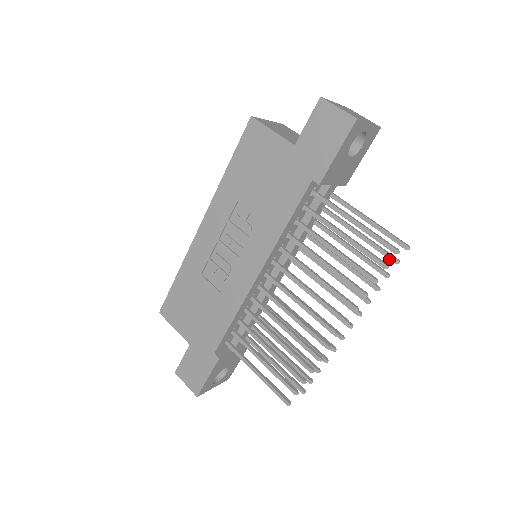
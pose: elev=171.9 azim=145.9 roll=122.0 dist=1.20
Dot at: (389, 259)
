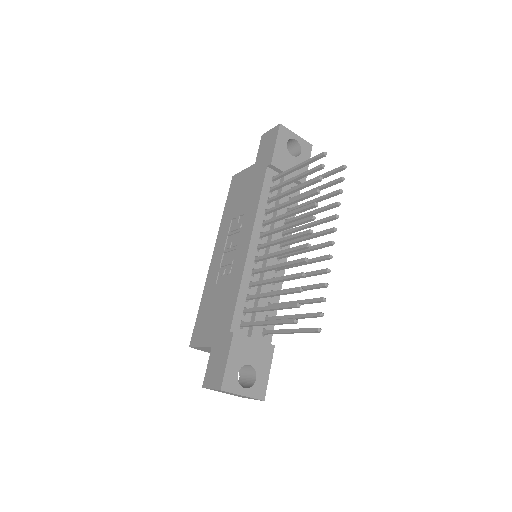
Dot at: (337, 181)
